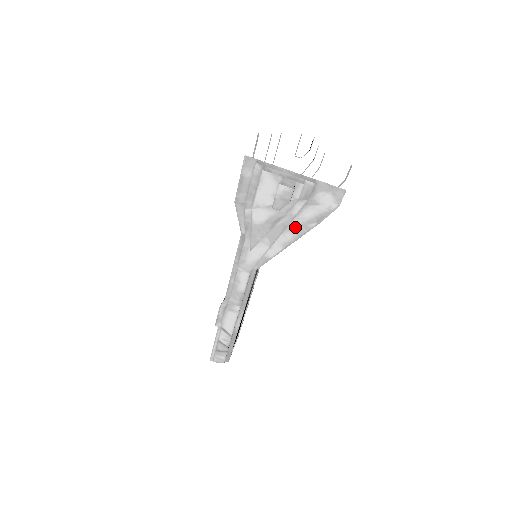
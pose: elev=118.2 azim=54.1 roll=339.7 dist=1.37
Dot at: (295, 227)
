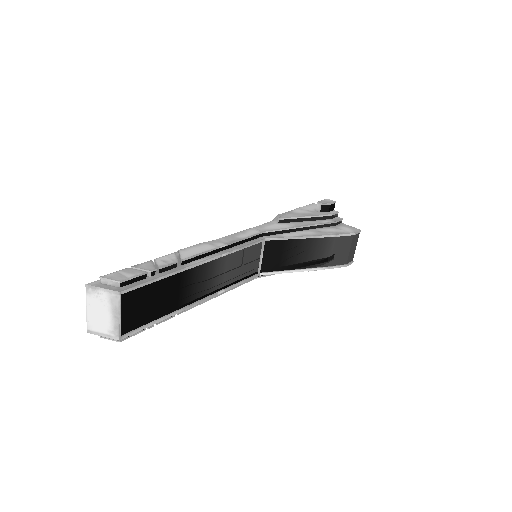
Dot at: (317, 232)
